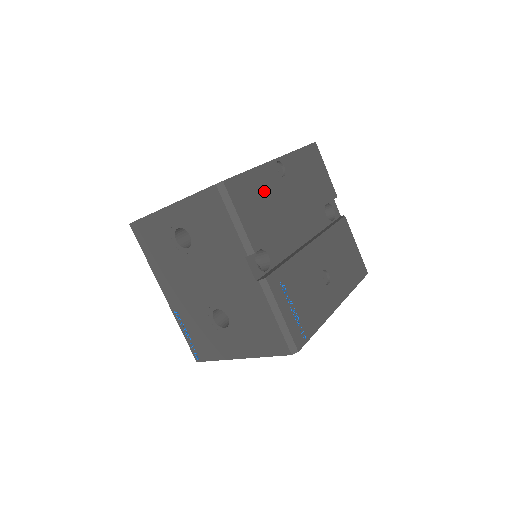
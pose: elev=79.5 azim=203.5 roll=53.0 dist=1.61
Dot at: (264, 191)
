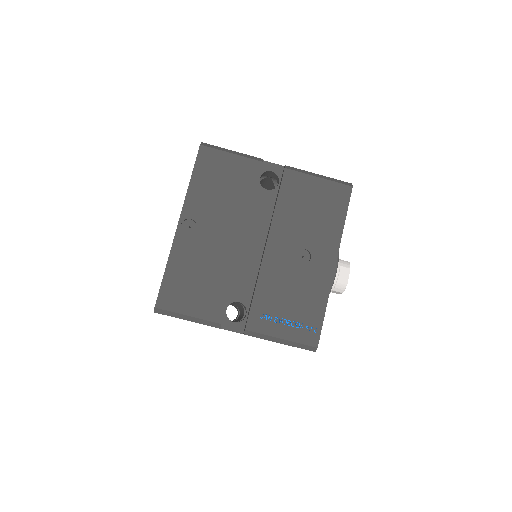
Dot at: (190, 266)
